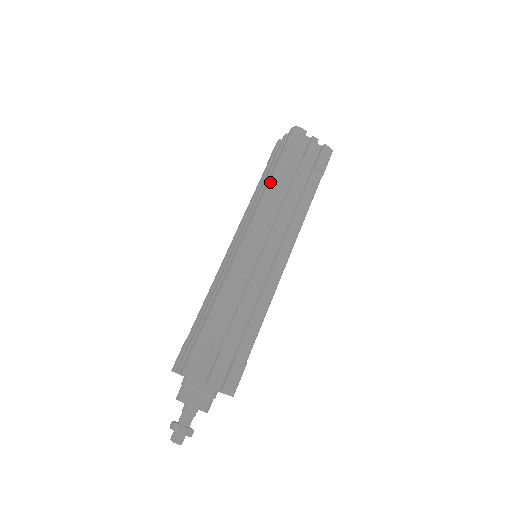
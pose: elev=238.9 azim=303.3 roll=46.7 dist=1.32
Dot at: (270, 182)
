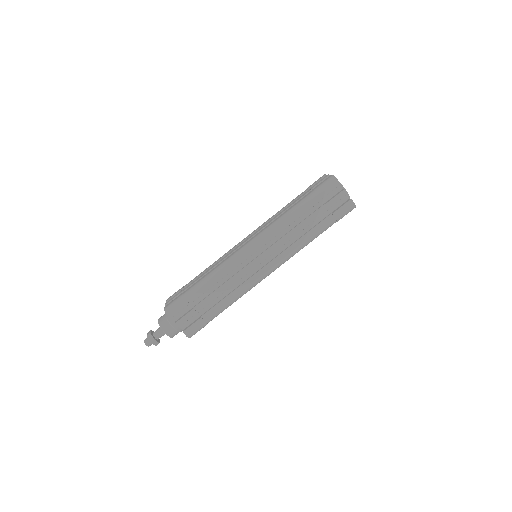
Dot at: (289, 211)
